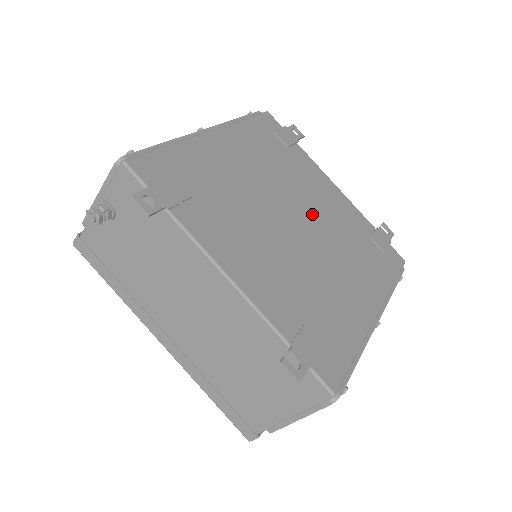
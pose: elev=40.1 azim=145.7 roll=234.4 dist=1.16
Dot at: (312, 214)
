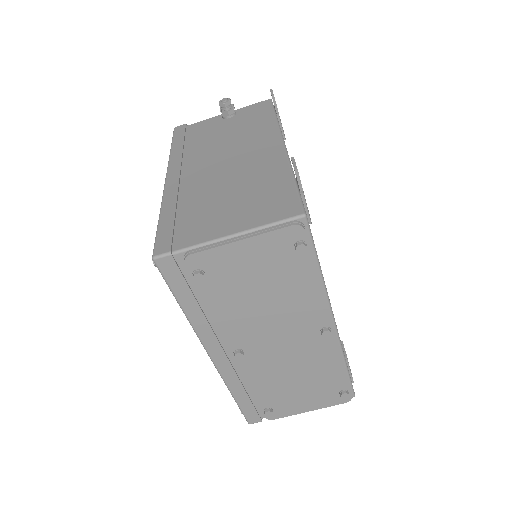
Dot at: occluded
